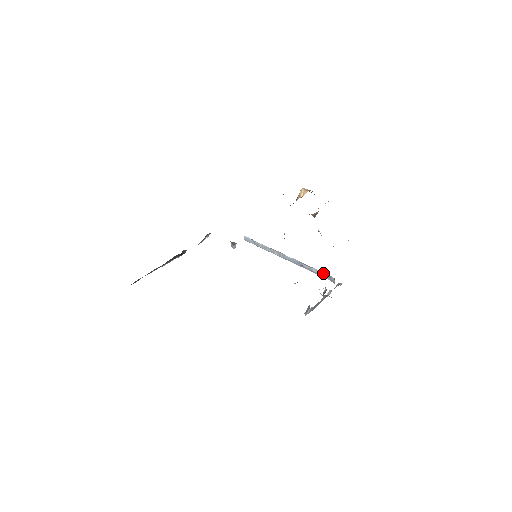
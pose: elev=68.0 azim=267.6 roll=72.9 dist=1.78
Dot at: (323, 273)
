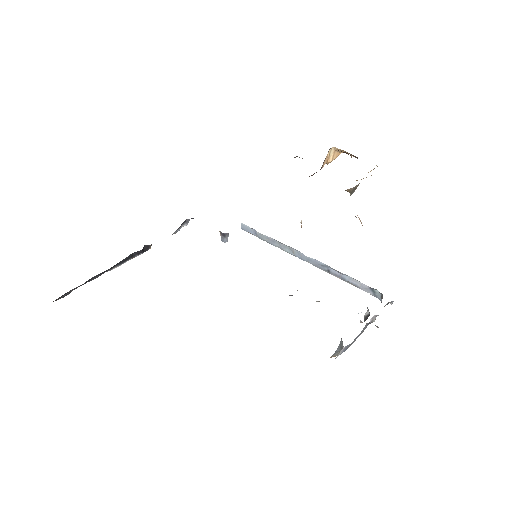
Dot at: (362, 284)
